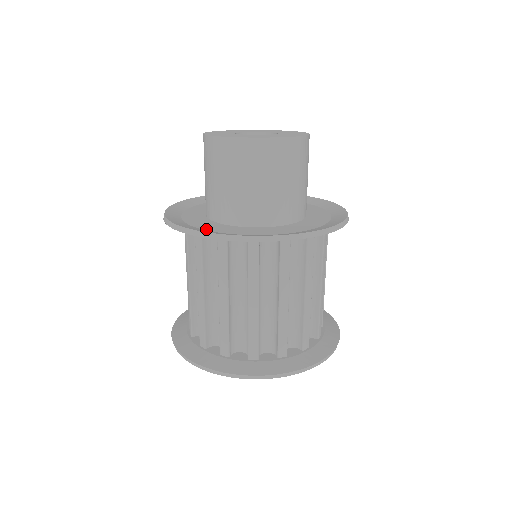
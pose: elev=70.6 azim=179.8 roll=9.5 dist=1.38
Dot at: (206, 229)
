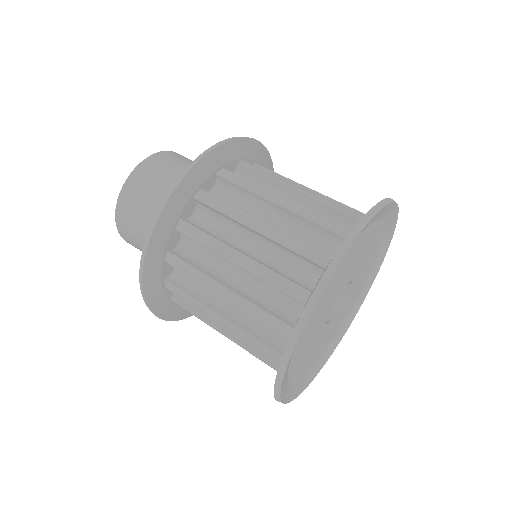
Dot at: occluded
